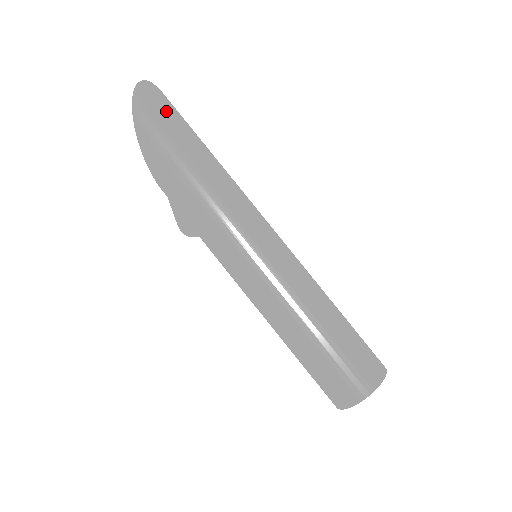
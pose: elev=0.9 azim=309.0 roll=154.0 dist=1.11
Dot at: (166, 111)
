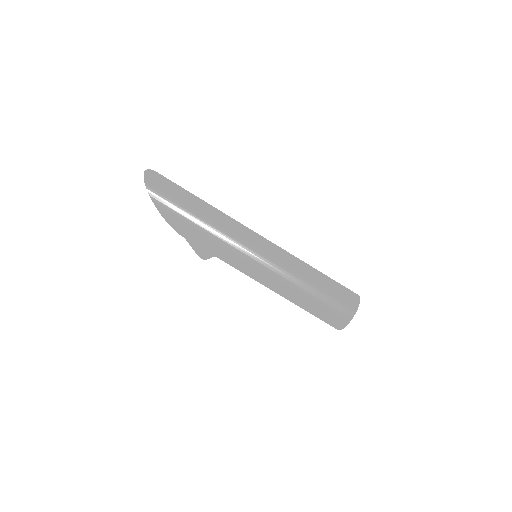
Dot at: (168, 185)
